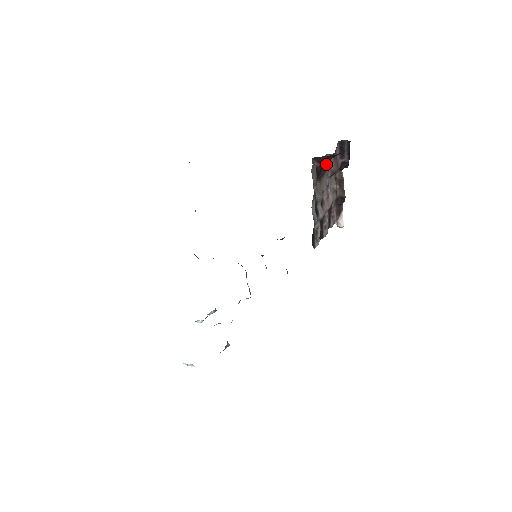
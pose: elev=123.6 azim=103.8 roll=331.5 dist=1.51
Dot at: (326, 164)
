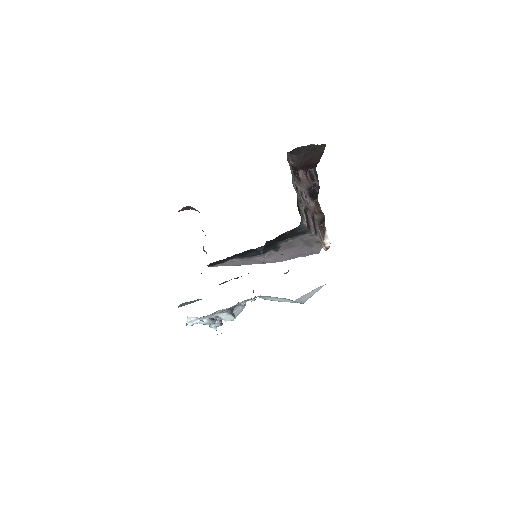
Dot at: (301, 179)
